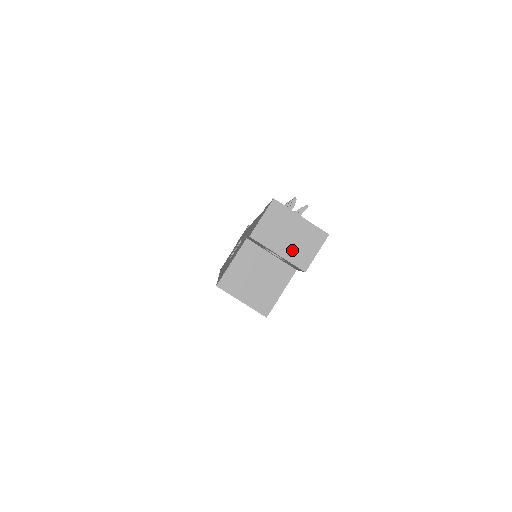
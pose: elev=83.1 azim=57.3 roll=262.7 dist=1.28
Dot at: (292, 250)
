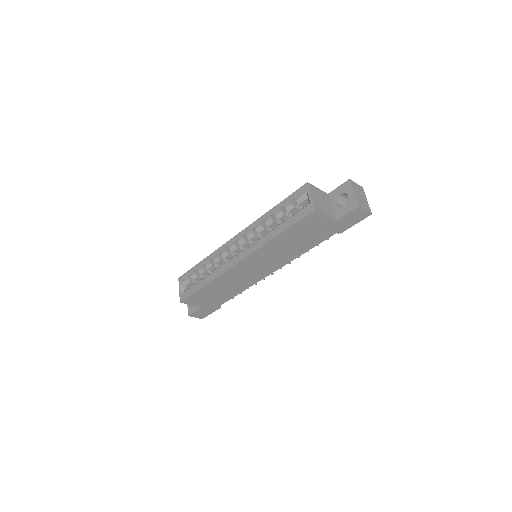
Dot at: (359, 198)
